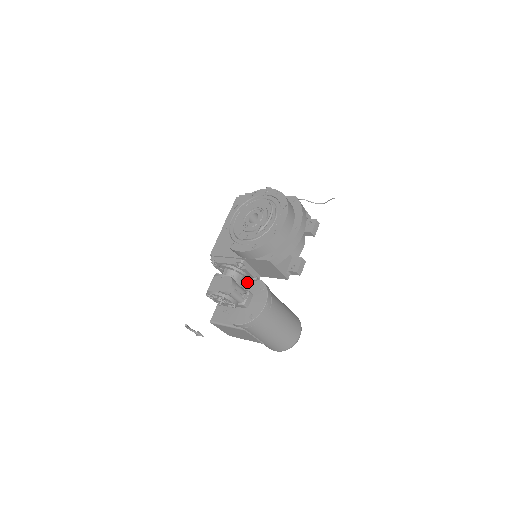
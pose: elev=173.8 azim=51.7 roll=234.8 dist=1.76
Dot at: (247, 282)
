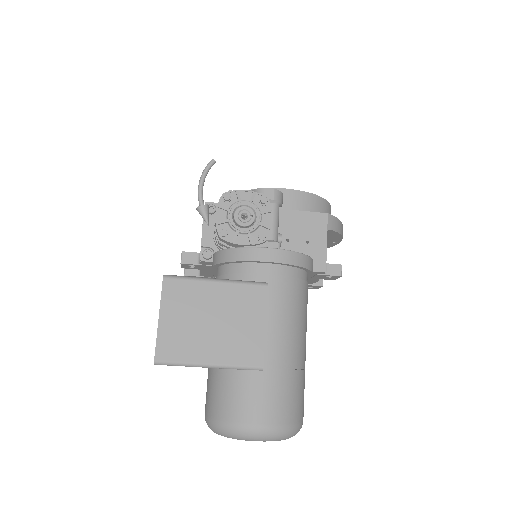
Dot at: occluded
